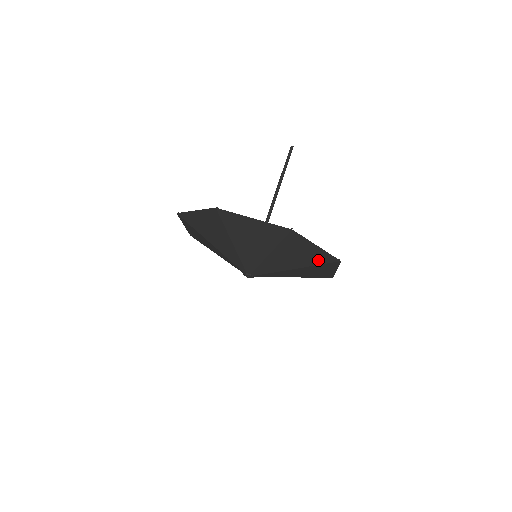
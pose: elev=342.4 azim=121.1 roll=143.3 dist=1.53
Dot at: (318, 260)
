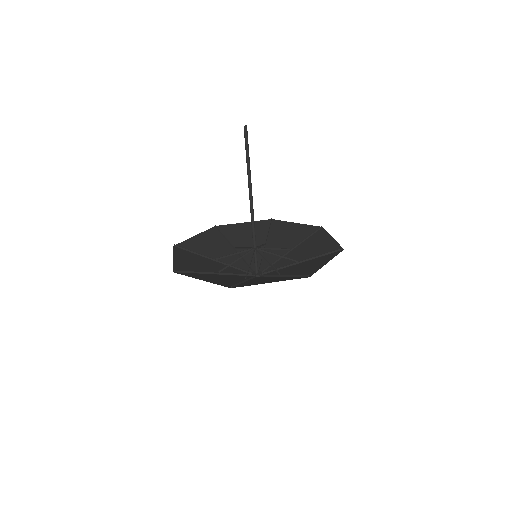
Dot at: (324, 257)
